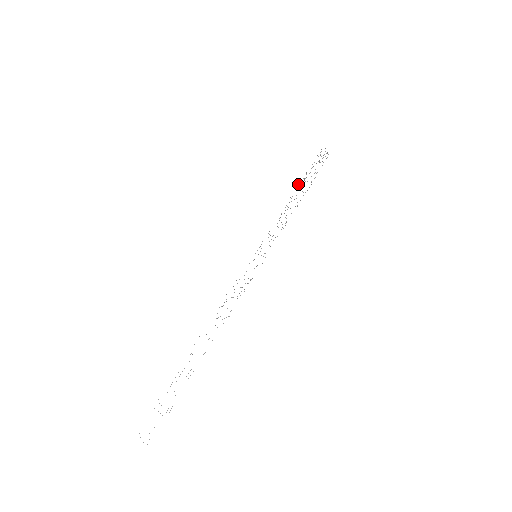
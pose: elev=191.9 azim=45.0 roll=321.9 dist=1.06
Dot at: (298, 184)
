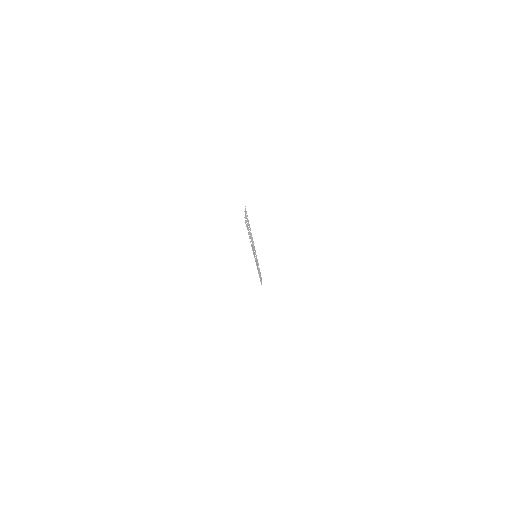
Dot at: occluded
